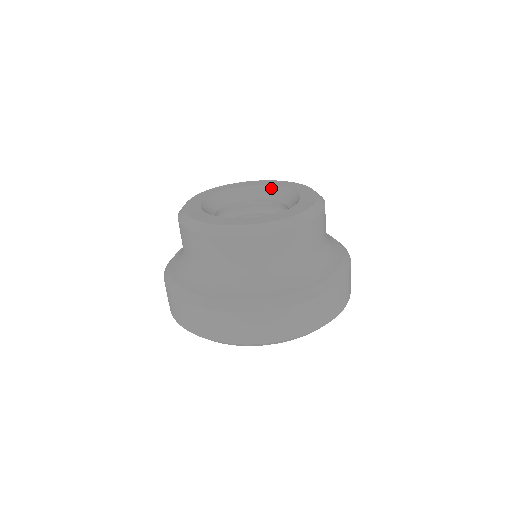
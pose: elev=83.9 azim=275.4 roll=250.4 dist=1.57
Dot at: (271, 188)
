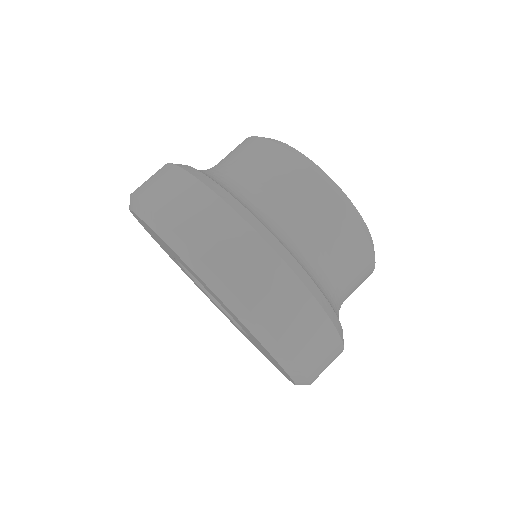
Dot at: occluded
